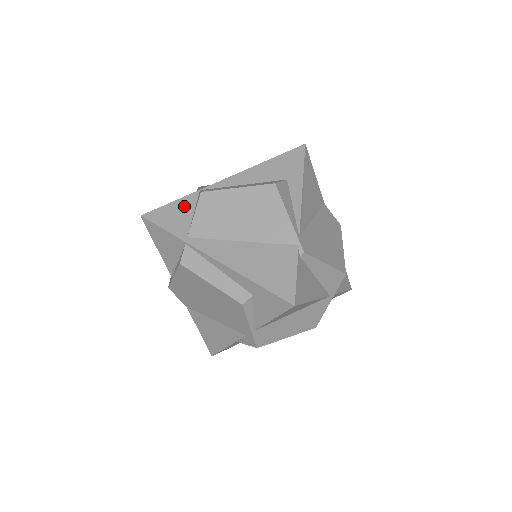
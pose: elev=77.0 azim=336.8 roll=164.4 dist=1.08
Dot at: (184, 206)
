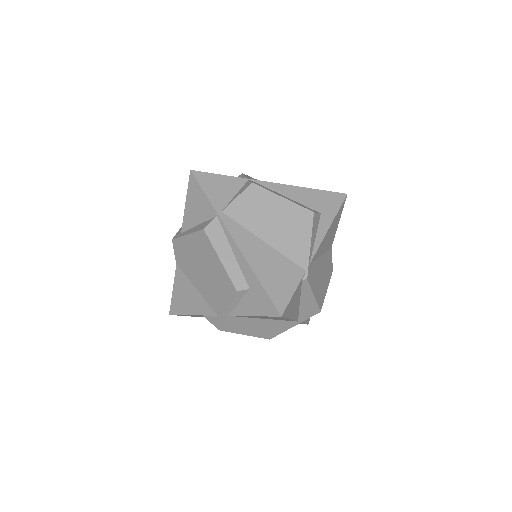
Dot at: (230, 184)
